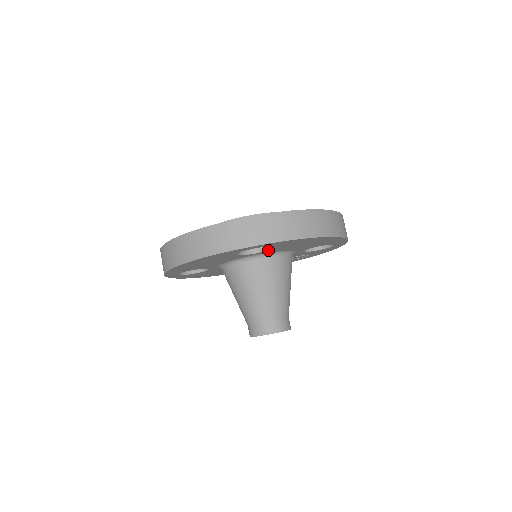
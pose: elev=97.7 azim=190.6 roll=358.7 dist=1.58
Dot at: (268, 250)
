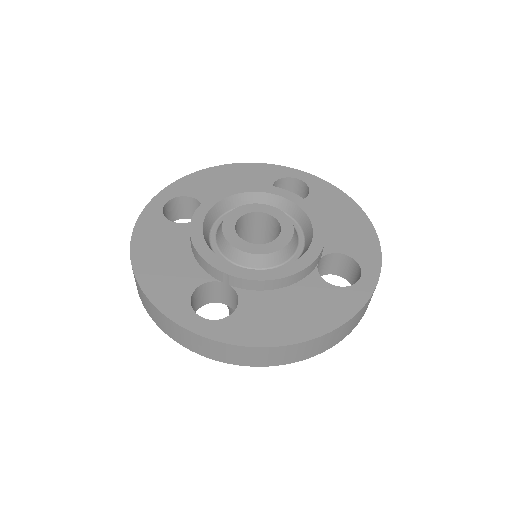
Dot at: occluded
